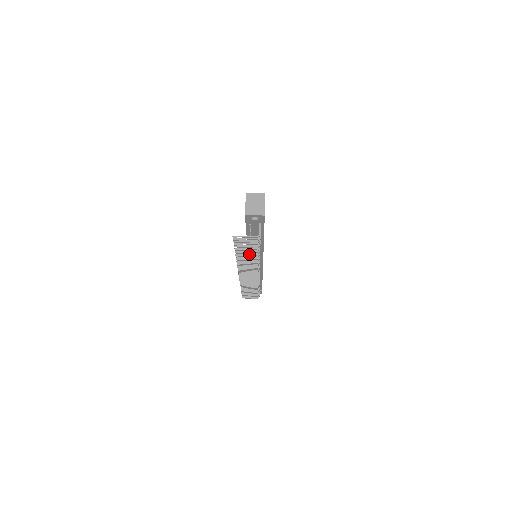
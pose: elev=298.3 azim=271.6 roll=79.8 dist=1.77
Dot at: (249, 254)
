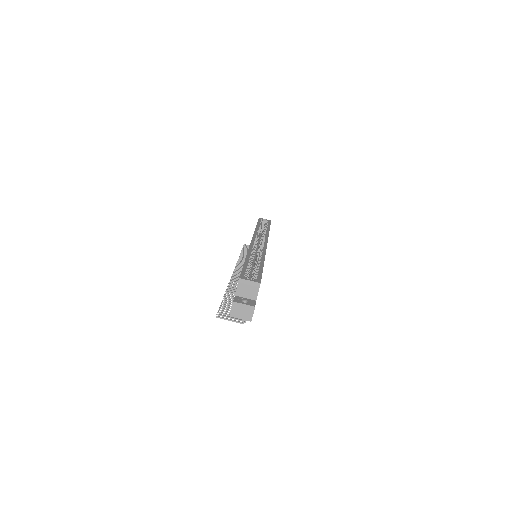
Dot at: occluded
